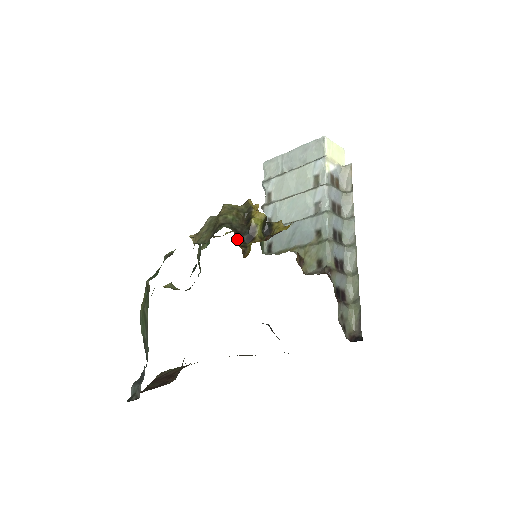
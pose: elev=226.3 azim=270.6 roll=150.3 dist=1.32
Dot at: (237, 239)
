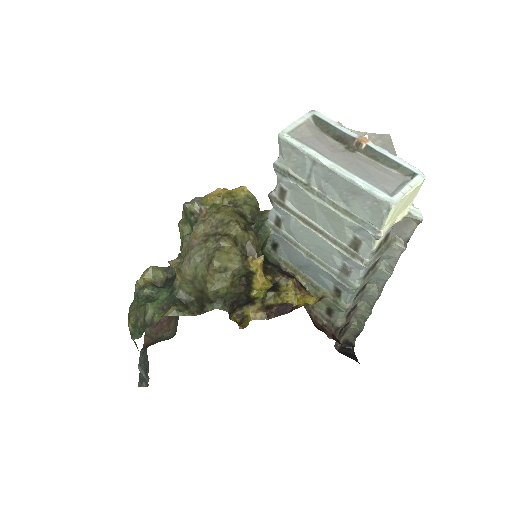
Dot at: (232, 312)
